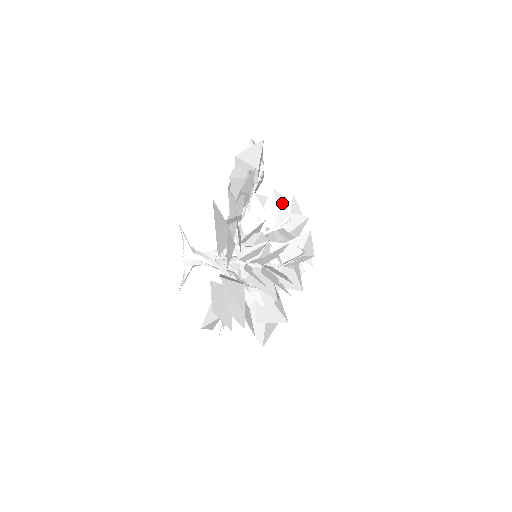
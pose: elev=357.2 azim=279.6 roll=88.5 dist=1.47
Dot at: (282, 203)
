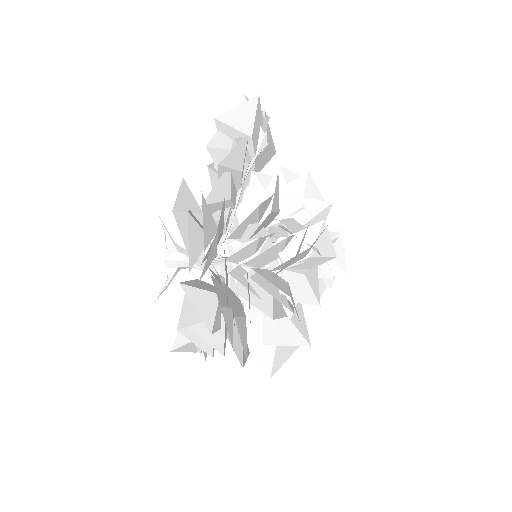
Dot at: (292, 184)
